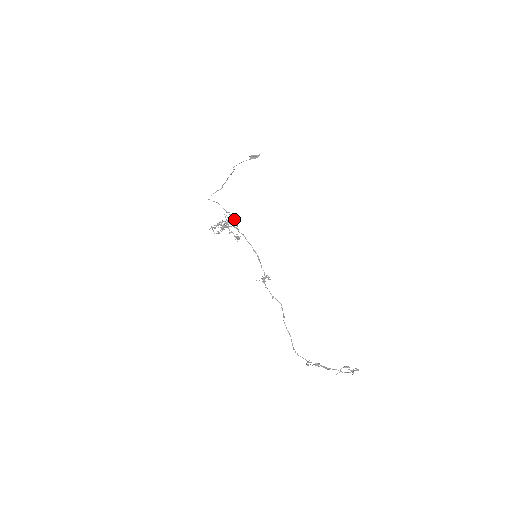
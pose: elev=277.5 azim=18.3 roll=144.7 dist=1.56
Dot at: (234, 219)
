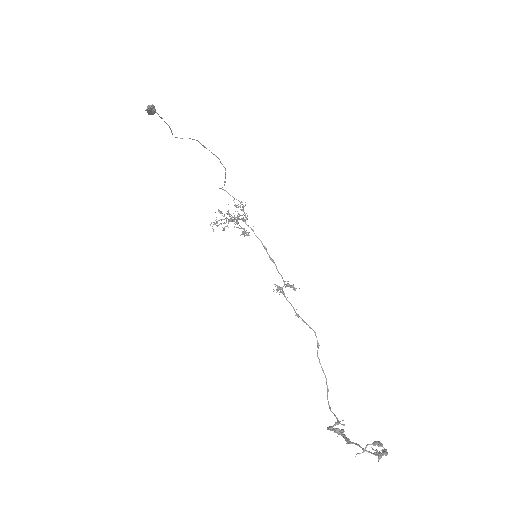
Dot at: occluded
